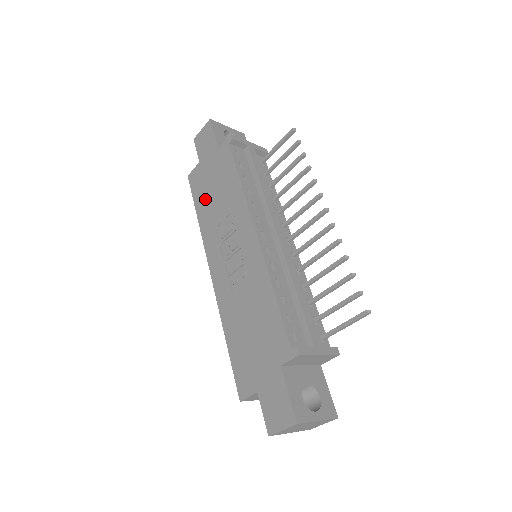
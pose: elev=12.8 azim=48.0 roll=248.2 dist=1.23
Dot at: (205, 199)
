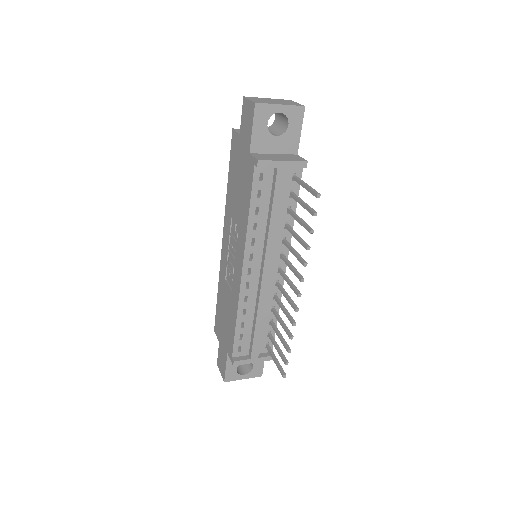
Dot at: (233, 180)
